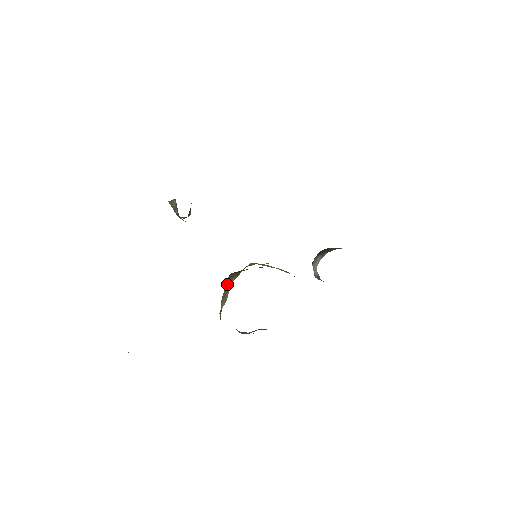
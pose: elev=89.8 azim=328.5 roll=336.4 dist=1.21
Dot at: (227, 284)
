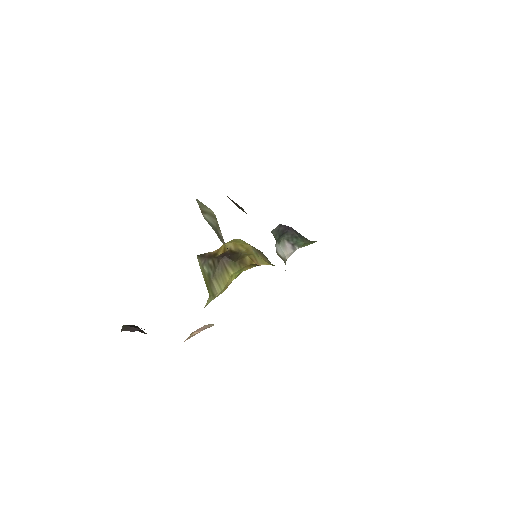
Dot at: (221, 267)
